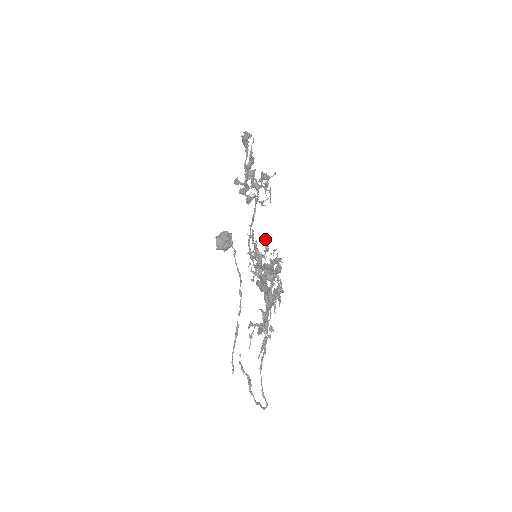
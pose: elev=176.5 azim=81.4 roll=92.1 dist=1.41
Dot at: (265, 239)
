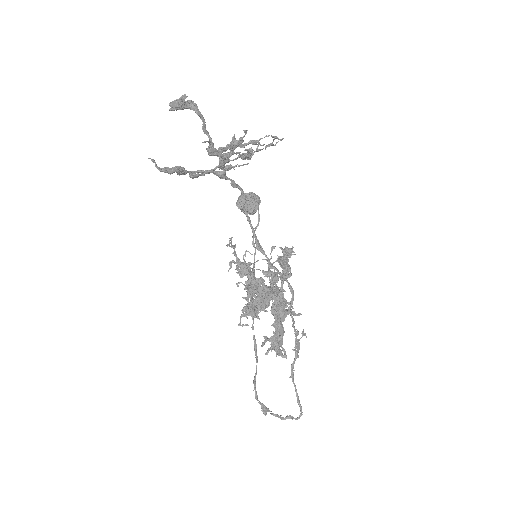
Dot at: (245, 252)
